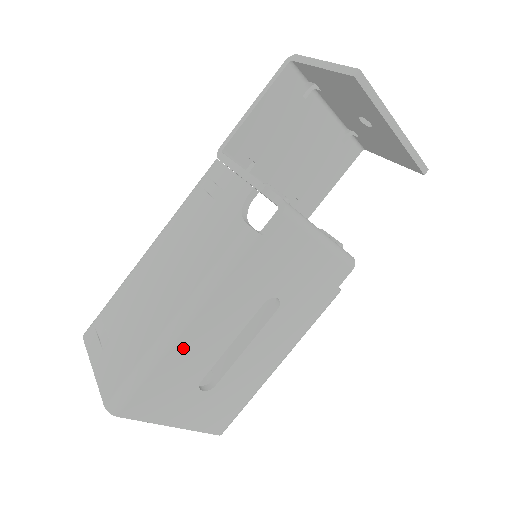
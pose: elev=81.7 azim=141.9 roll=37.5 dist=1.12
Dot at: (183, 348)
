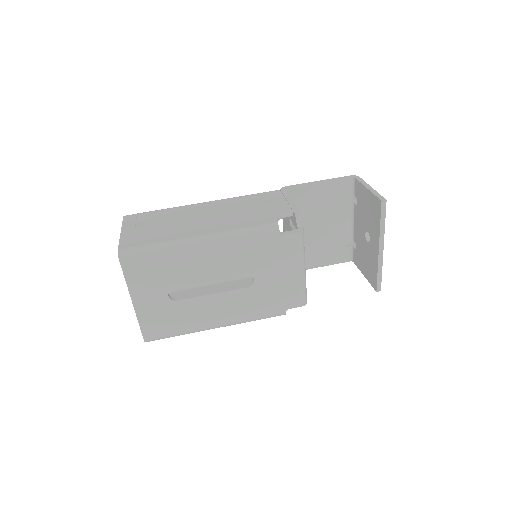
Dot at: (188, 256)
